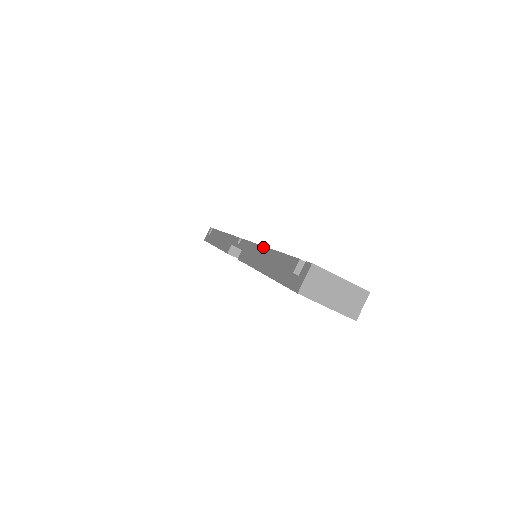
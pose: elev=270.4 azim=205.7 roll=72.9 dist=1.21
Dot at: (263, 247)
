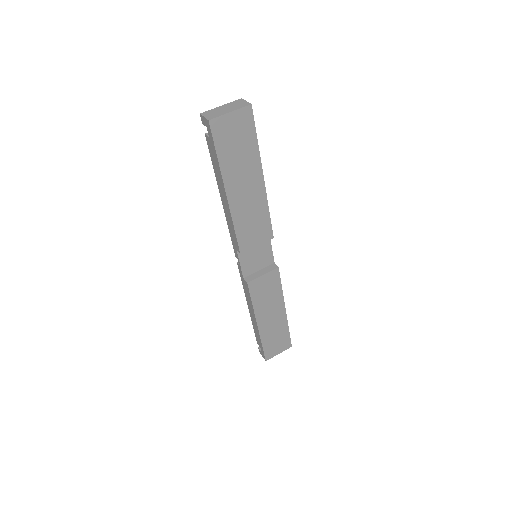
Dot at: (222, 204)
